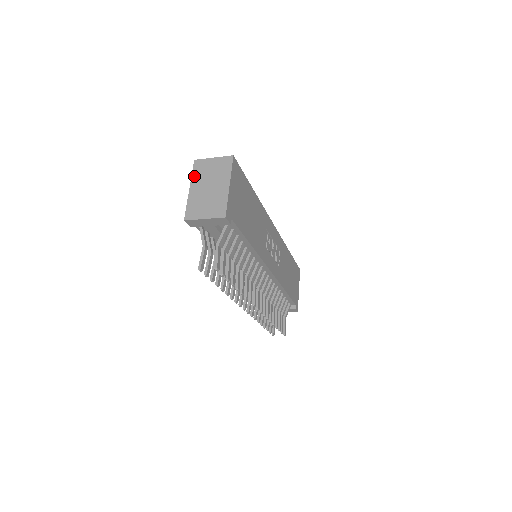
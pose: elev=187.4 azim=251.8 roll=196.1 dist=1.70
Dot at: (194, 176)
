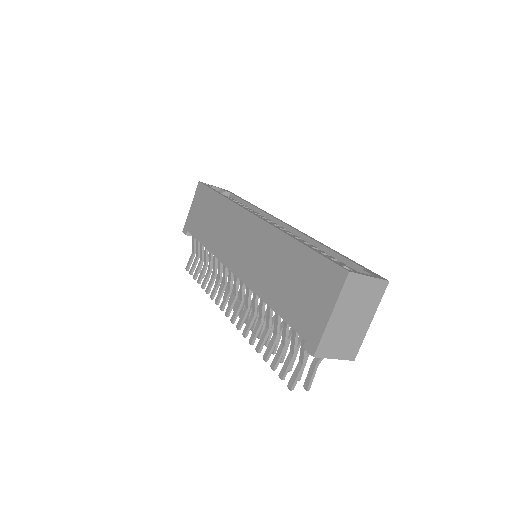
Dot at: (342, 298)
